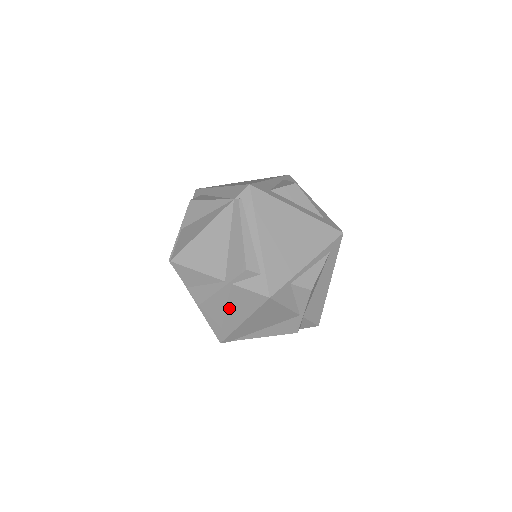
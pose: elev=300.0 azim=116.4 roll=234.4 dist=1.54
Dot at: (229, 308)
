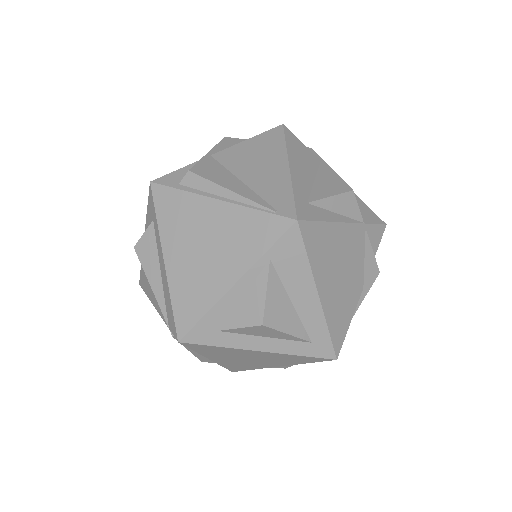
Dot at: occluded
